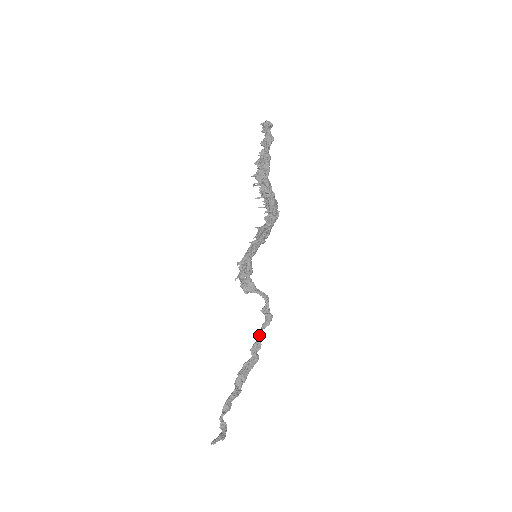
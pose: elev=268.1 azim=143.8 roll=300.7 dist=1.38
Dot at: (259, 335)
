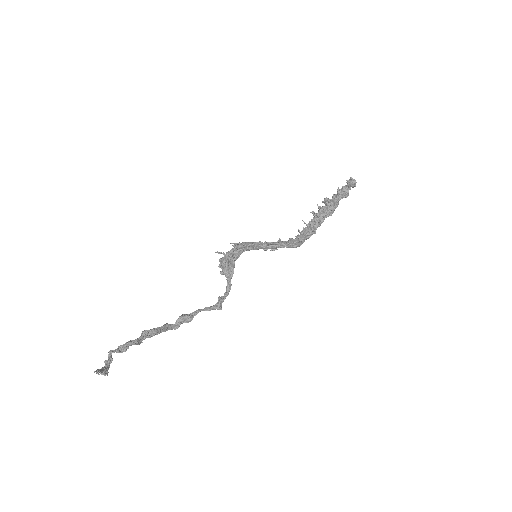
Dot at: (196, 312)
